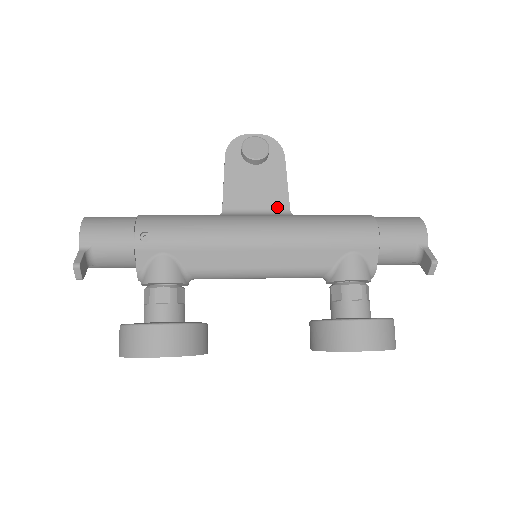
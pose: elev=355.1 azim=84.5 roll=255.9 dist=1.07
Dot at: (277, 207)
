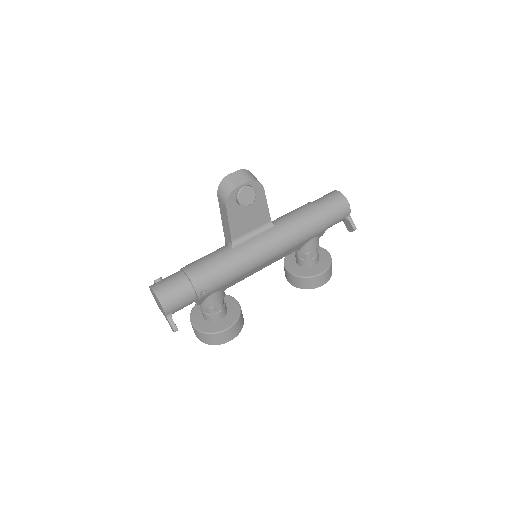
Dot at: (263, 223)
